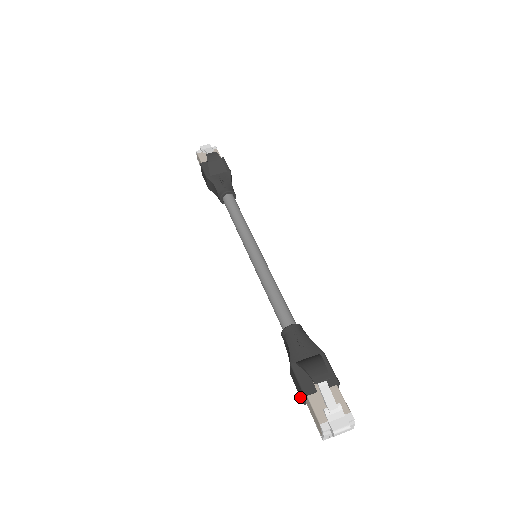
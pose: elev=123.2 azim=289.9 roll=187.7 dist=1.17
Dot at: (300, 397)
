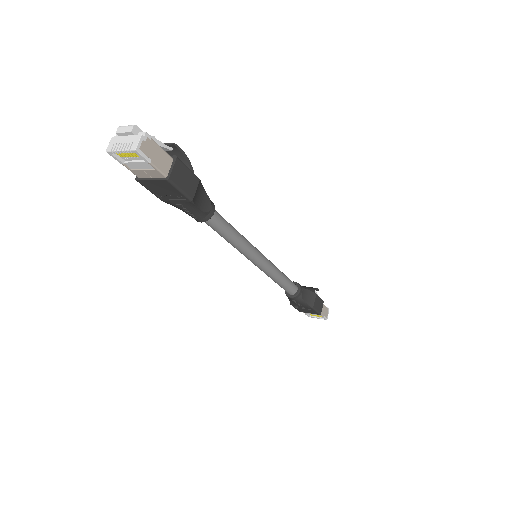
Dot at: (142, 183)
